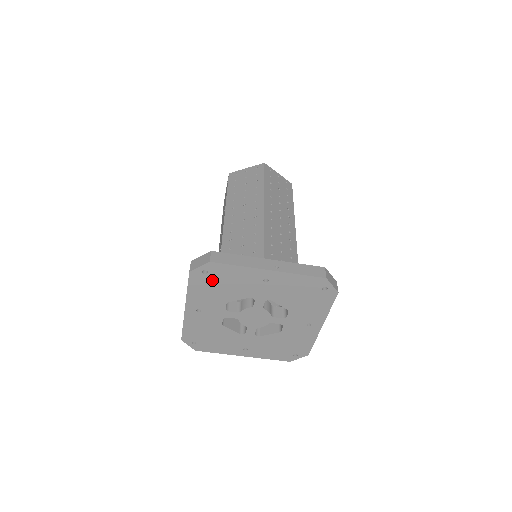
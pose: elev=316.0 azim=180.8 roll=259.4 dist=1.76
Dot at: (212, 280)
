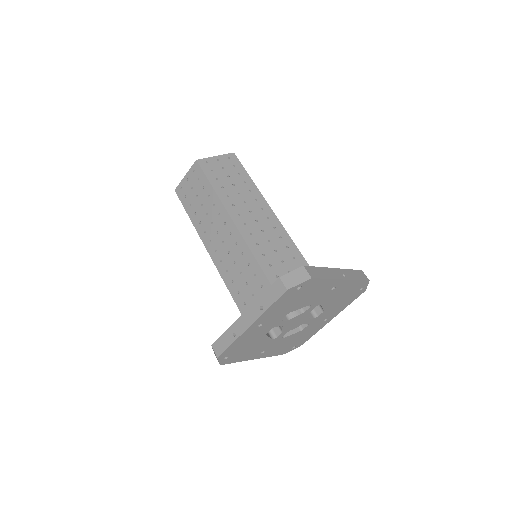
Dot at: (297, 294)
